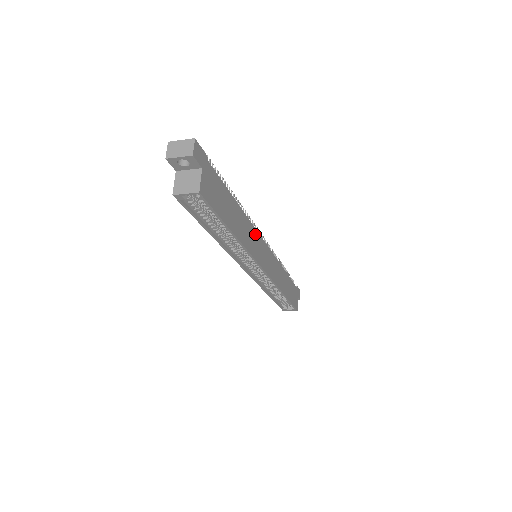
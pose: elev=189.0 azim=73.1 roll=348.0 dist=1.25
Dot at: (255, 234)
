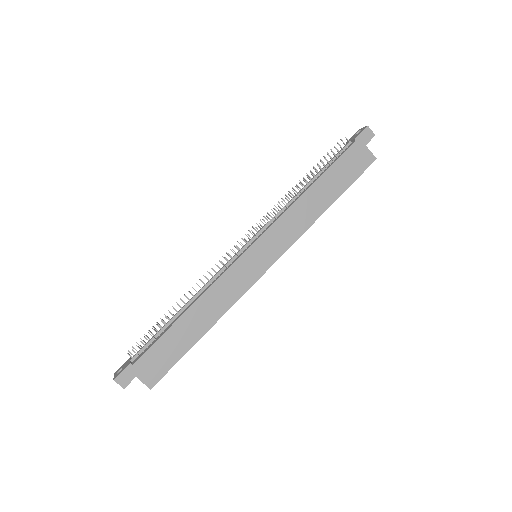
Dot at: (227, 278)
